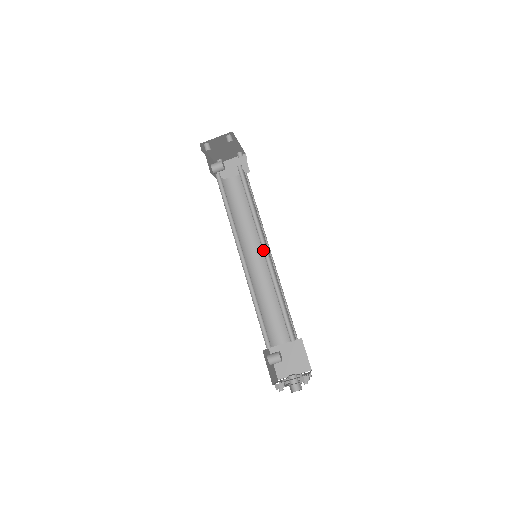
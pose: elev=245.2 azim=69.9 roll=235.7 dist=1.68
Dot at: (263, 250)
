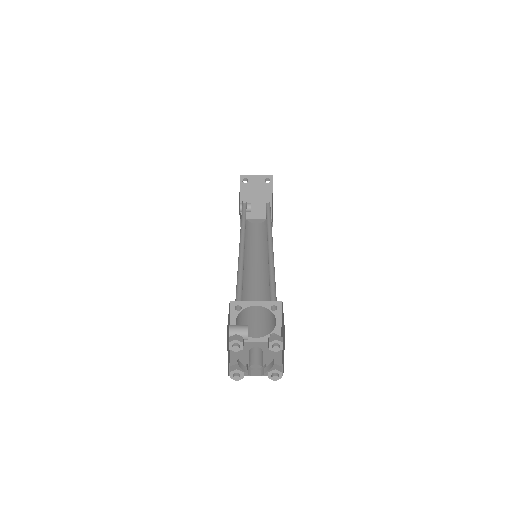
Dot at: (268, 244)
